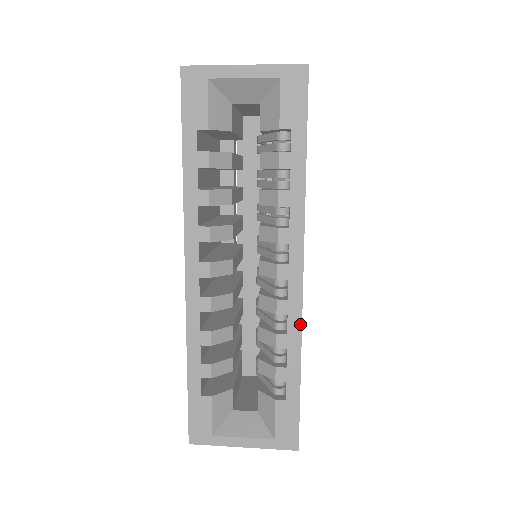
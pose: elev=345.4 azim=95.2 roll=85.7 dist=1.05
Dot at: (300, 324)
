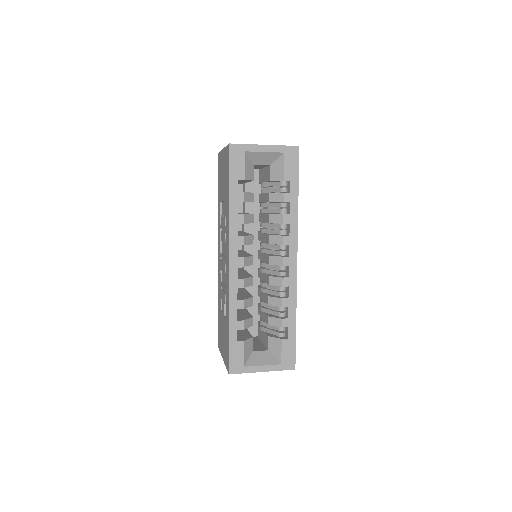
Dot at: (296, 291)
